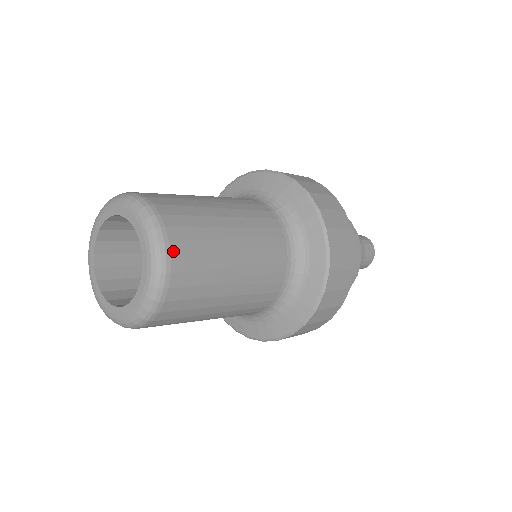
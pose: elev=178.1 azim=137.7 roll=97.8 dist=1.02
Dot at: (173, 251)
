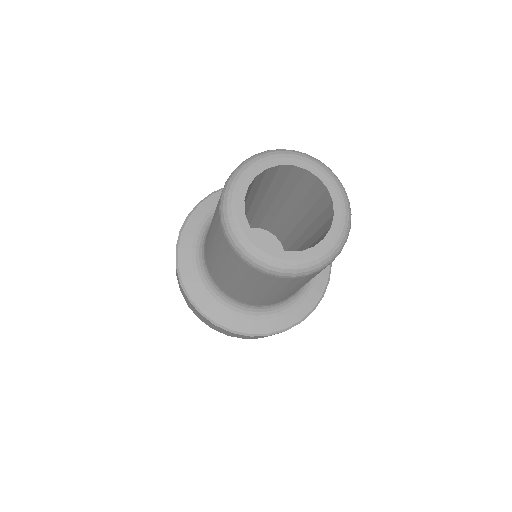
Dot at: occluded
